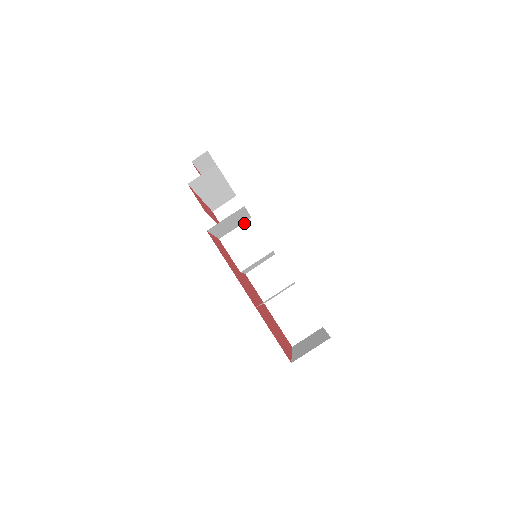
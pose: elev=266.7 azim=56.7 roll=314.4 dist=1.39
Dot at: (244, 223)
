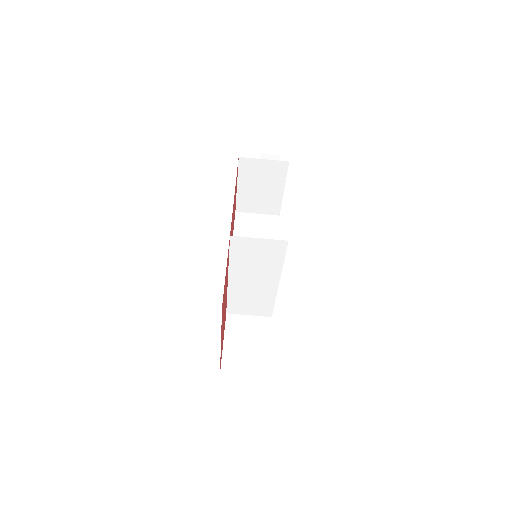
Dot at: (269, 215)
